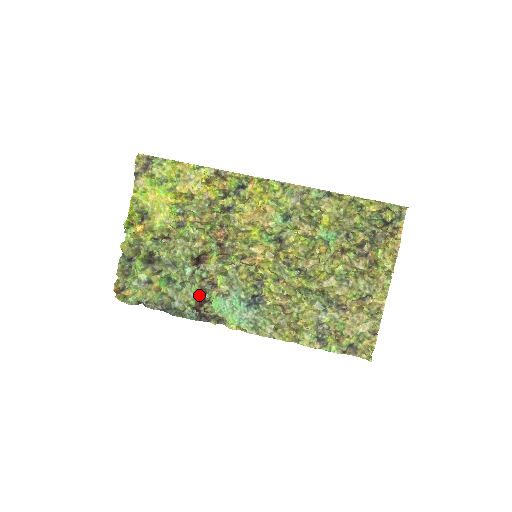
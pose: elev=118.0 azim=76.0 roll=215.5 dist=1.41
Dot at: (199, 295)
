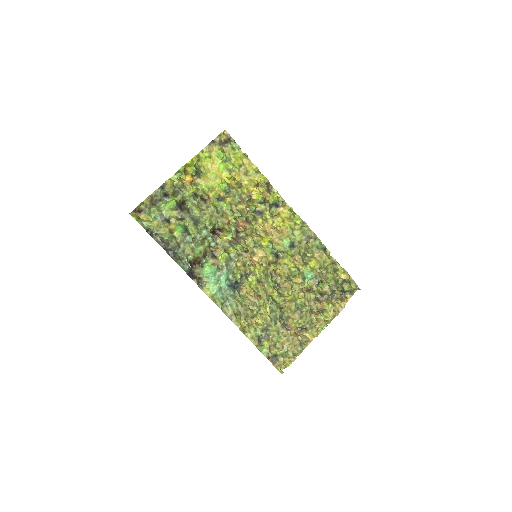
Dot at: (200, 255)
